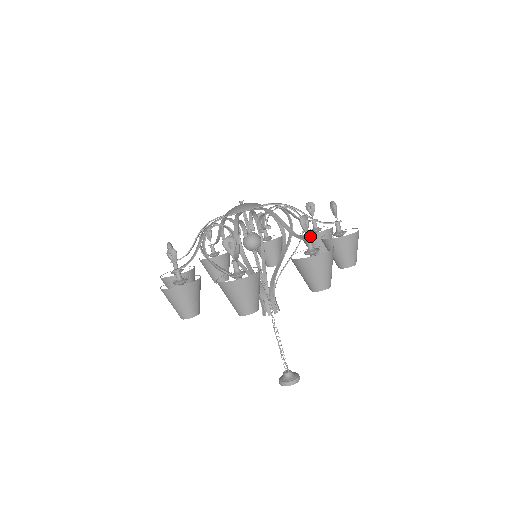
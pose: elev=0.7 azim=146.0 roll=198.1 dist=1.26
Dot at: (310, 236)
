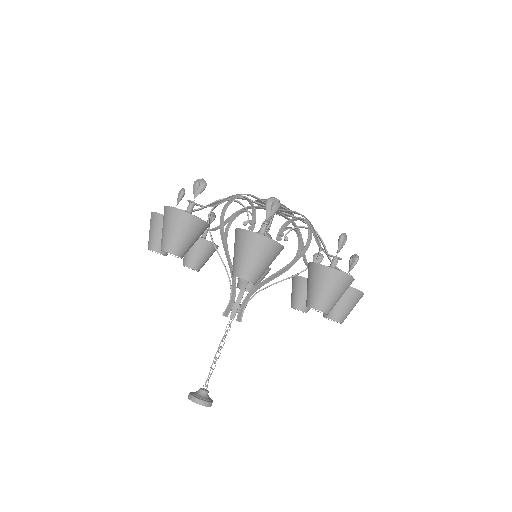
Dot at: occluded
